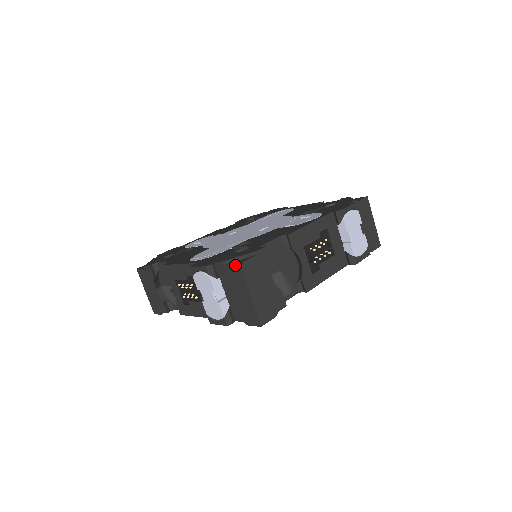
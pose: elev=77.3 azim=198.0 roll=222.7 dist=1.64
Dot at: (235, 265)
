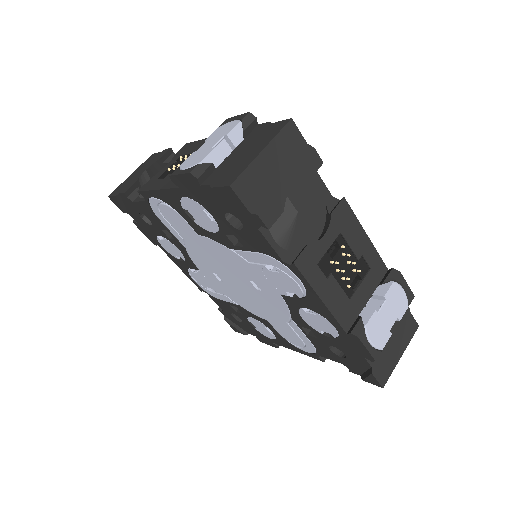
Dot at: (284, 120)
